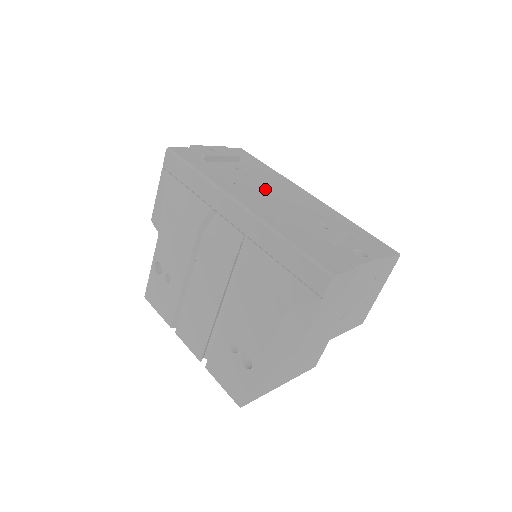
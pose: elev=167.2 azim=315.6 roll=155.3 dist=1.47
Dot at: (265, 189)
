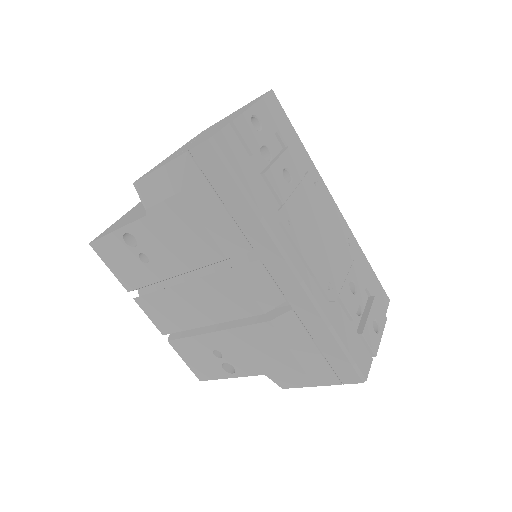
Dot at: (312, 226)
